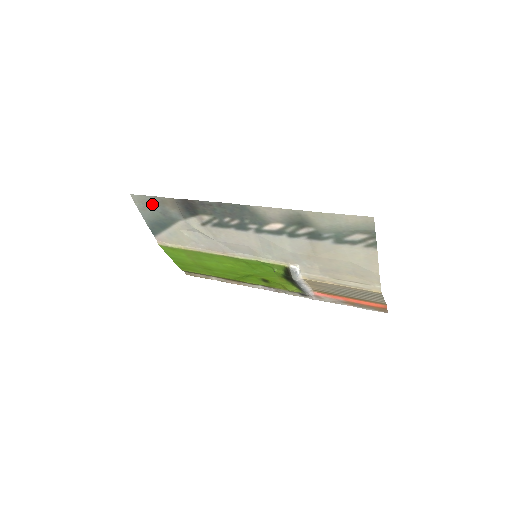
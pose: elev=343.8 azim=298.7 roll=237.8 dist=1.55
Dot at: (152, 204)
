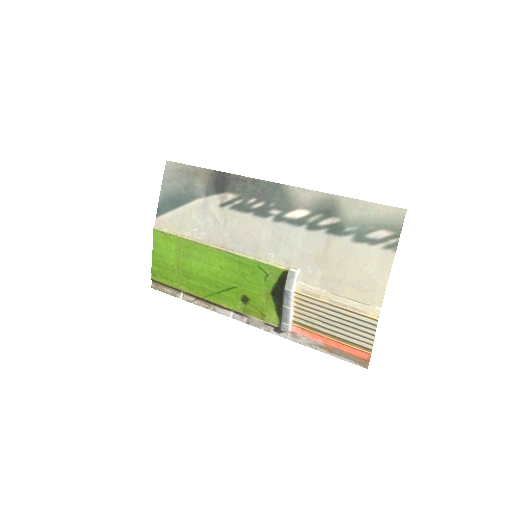
Dot at: (182, 174)
